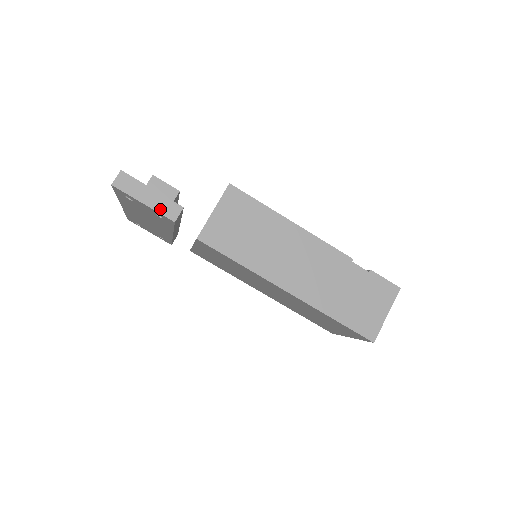
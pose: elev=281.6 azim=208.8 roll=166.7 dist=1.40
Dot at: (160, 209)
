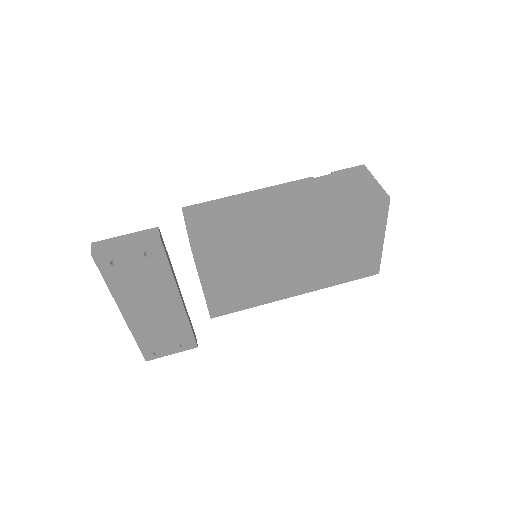
Dot at: (142, 239)
